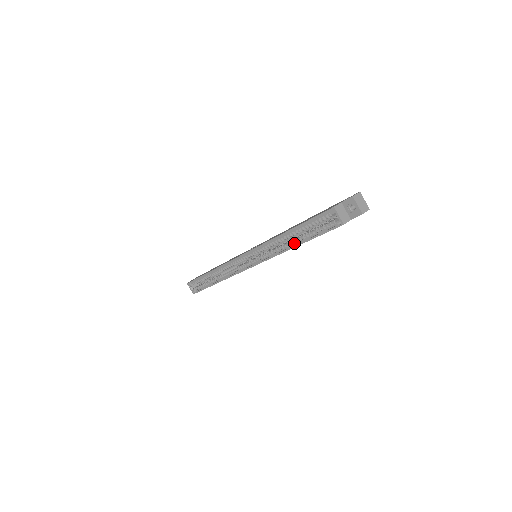
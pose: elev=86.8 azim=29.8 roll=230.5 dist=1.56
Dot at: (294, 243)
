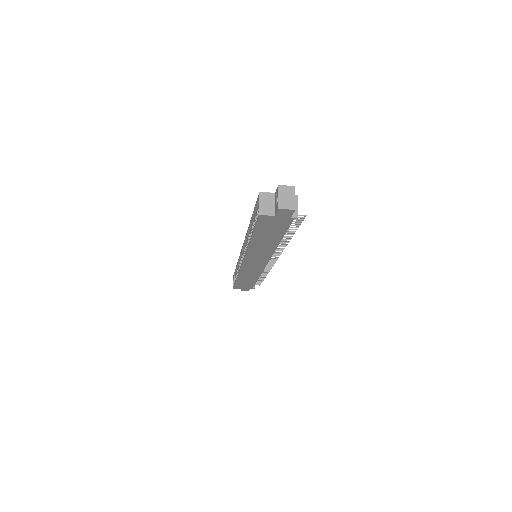
Dot at: occluded
